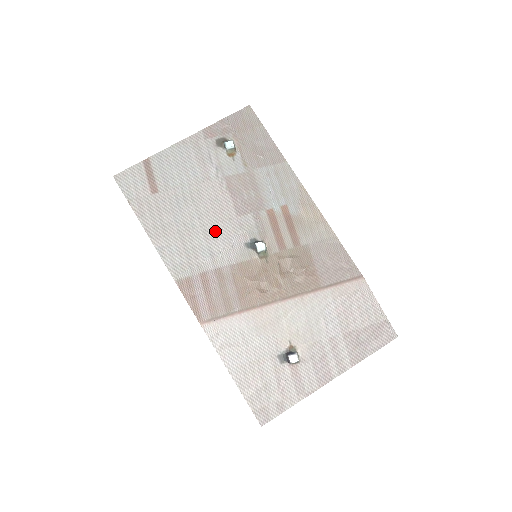
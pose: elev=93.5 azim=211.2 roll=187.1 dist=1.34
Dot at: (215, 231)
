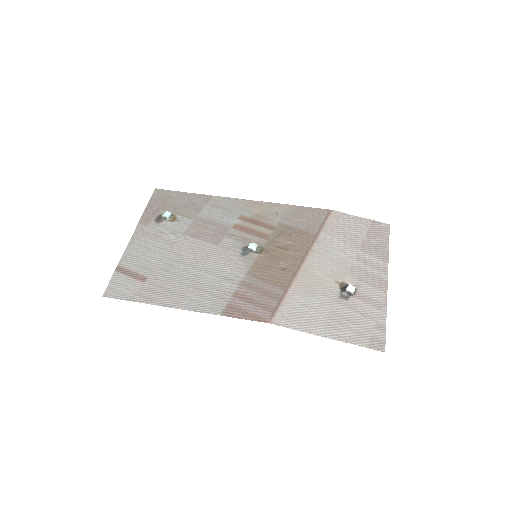
Dot at: (213, 265)
